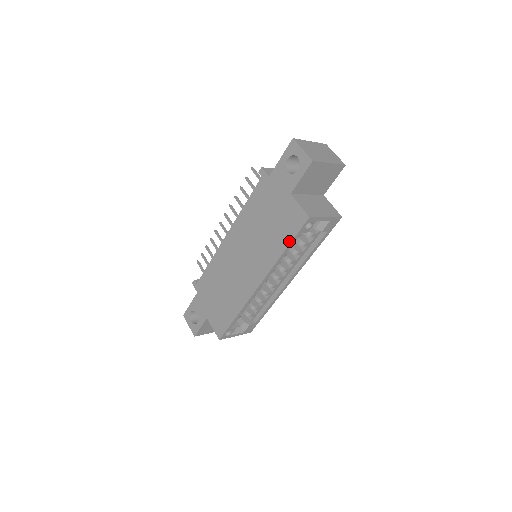
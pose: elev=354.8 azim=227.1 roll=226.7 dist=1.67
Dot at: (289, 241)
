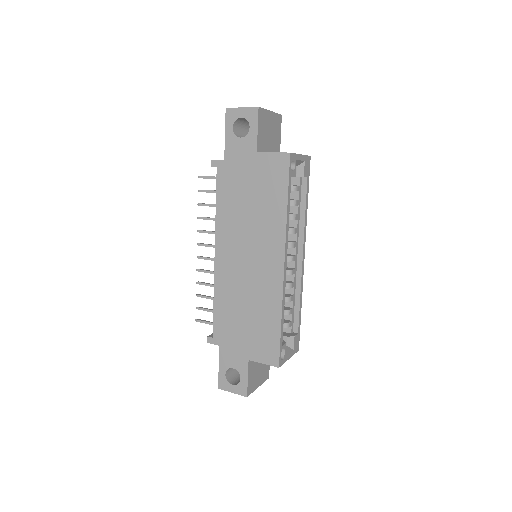
Dot at: (285, 192)
